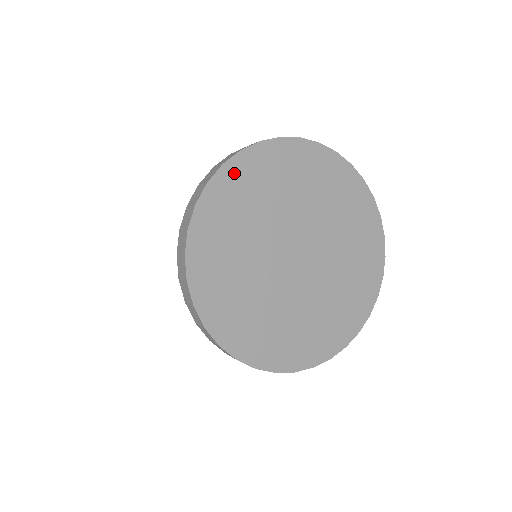
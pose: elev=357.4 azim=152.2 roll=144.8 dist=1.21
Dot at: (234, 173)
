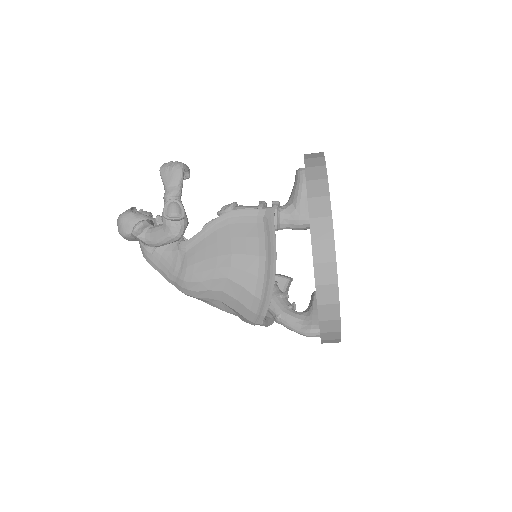
Dot at: occluded
